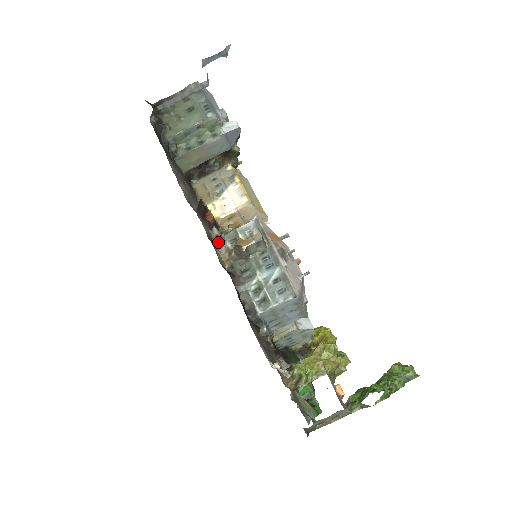
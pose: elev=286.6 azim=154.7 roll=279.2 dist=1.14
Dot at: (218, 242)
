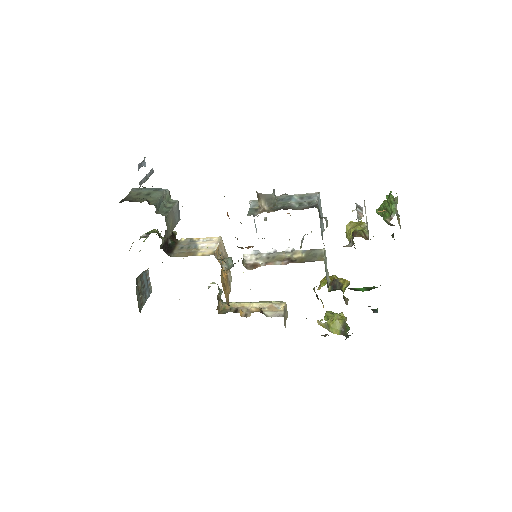
Dot at: (250, 215)
